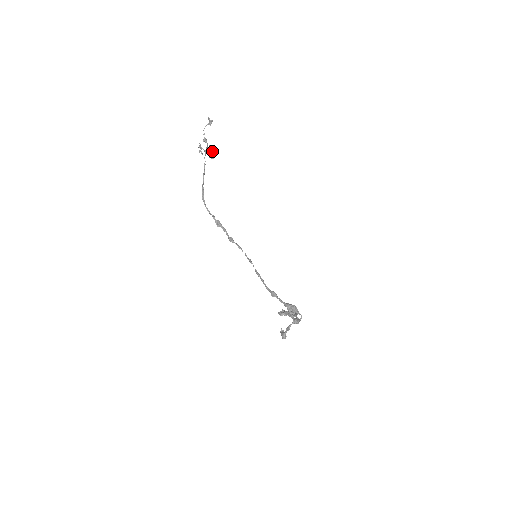
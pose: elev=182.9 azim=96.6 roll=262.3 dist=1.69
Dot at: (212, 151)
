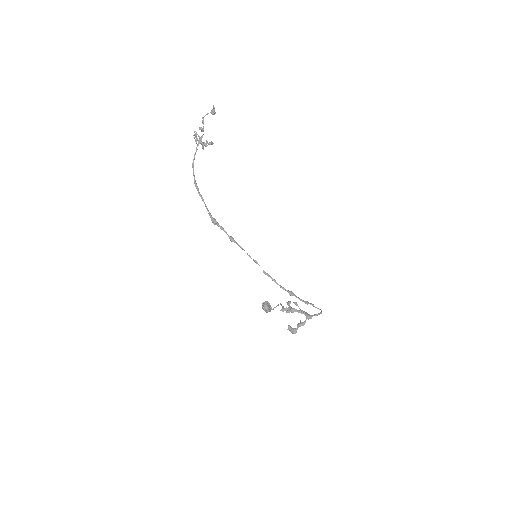
Dot at: (212, 143)
